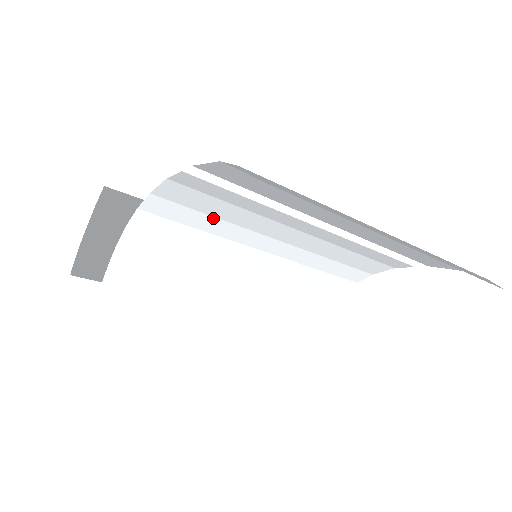
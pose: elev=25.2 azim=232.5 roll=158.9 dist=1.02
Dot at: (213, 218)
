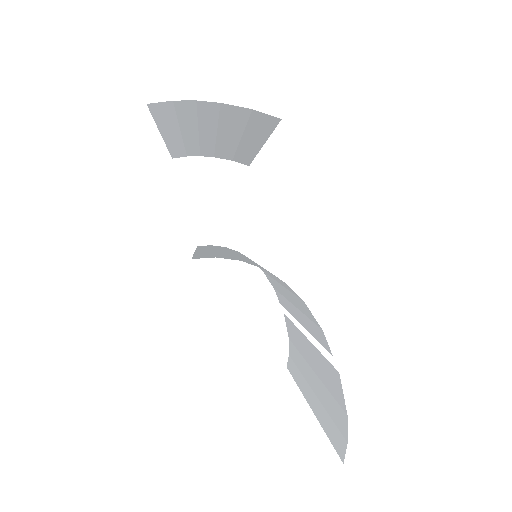
Dot at: occluded
